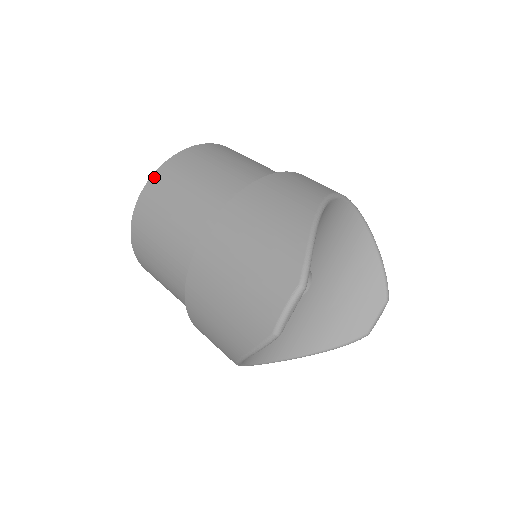
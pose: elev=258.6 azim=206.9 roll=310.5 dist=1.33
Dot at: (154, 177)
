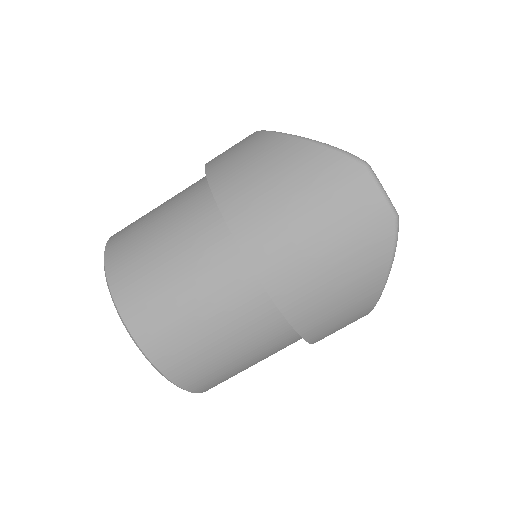
Dot at: (121, 305)
